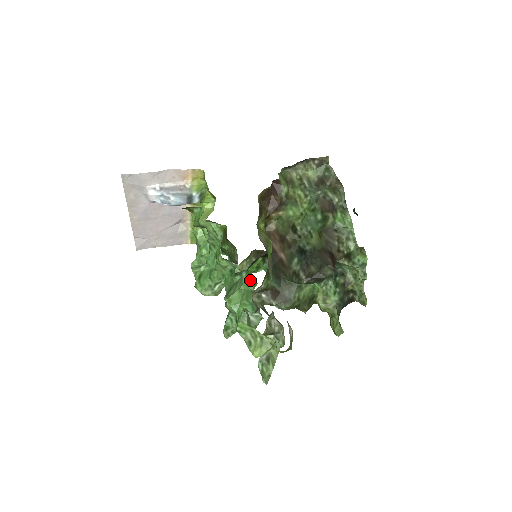
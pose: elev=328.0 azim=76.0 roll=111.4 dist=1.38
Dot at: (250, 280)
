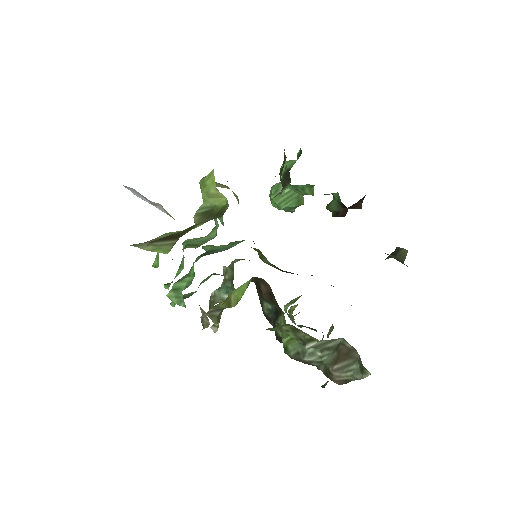
Dot at: (304, 191)
